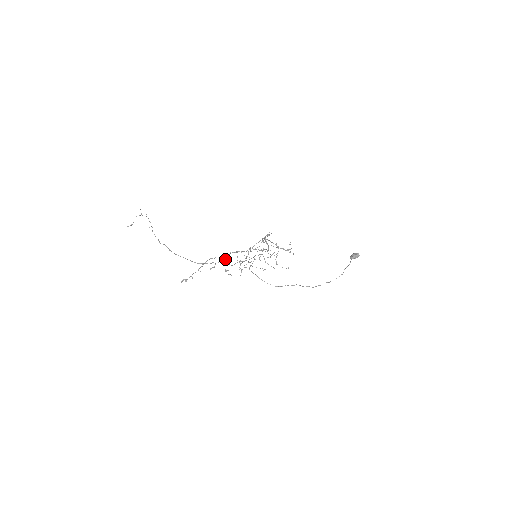
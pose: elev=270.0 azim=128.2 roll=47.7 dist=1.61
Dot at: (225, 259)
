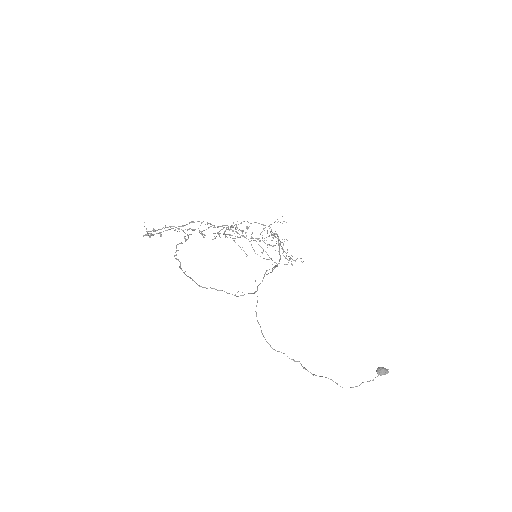
Dot at: (213, 227)
